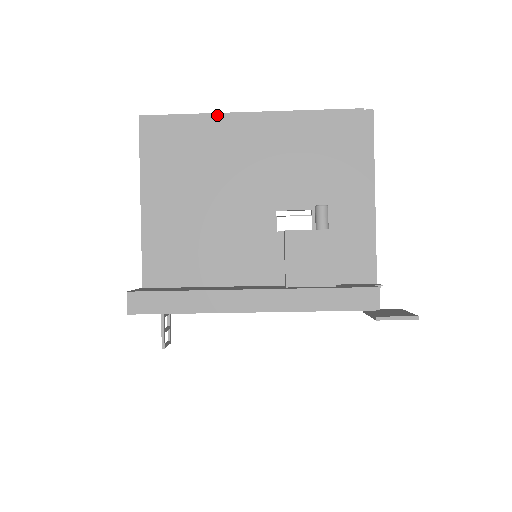
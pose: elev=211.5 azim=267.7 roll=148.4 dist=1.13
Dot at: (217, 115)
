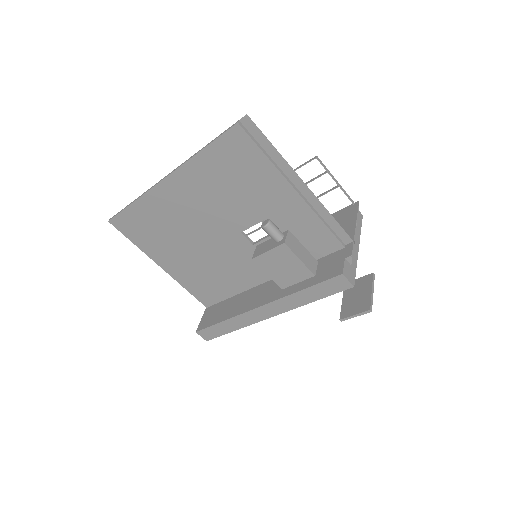
Dot at: (147, 194)
